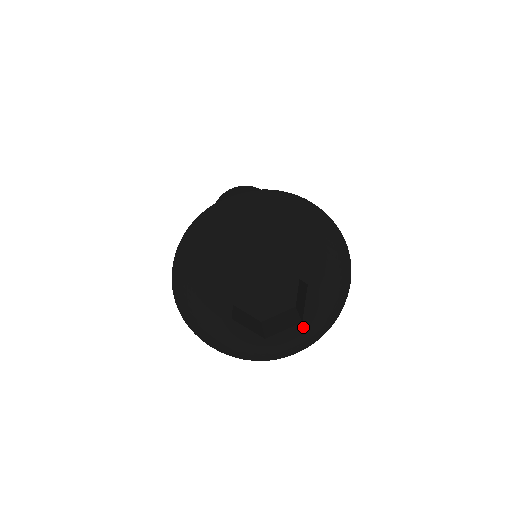
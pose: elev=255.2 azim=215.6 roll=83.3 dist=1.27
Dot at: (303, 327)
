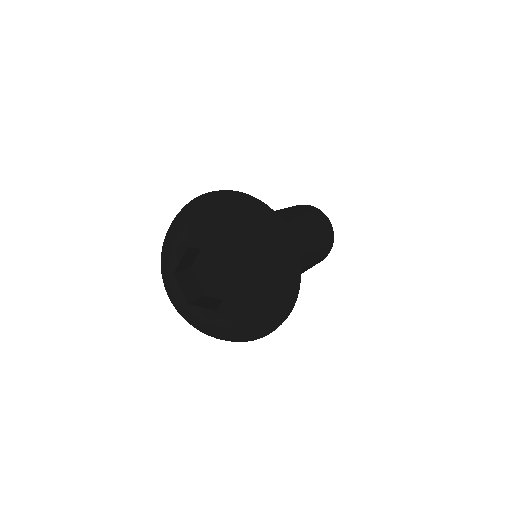
Dot at: (236, 289)
